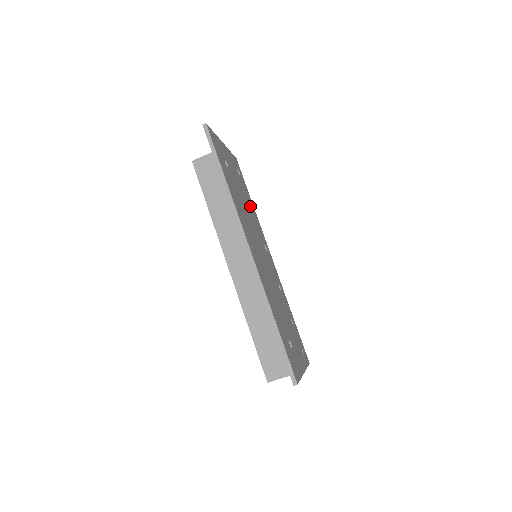
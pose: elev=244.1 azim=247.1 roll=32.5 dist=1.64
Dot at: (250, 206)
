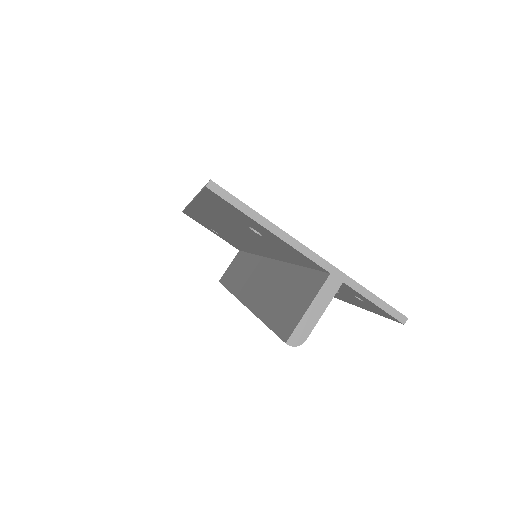
Dot at: occluded
